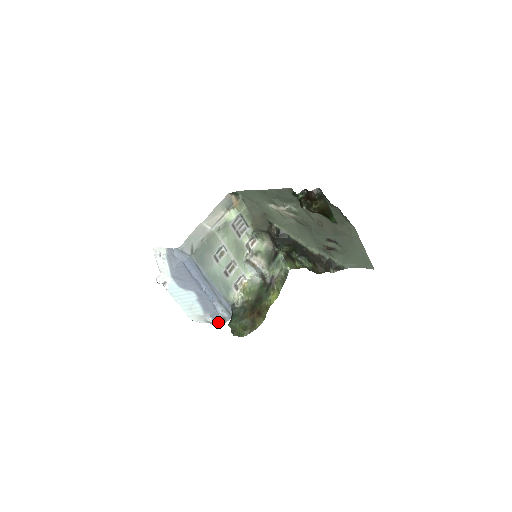
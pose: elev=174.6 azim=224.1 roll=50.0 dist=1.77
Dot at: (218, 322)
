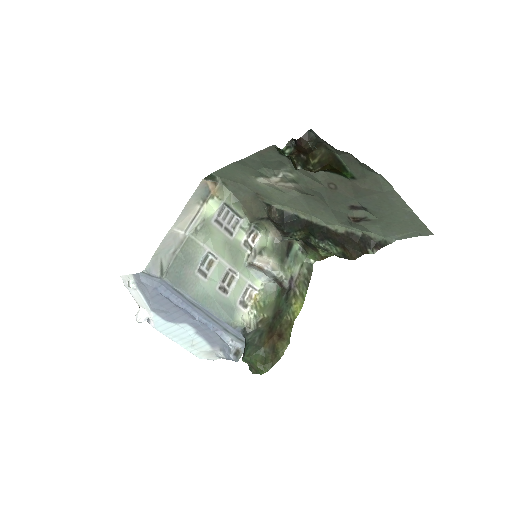
Dot at: (230, 357)
